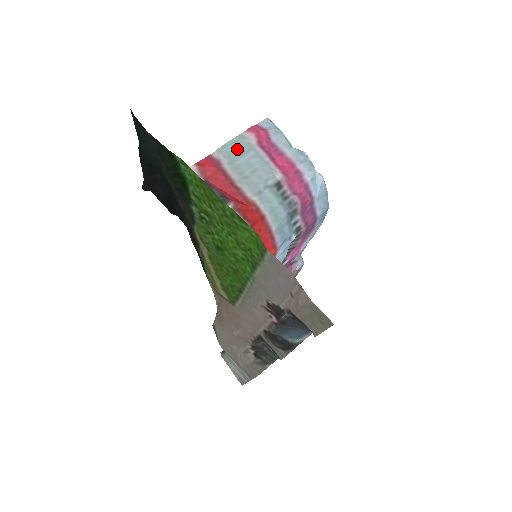
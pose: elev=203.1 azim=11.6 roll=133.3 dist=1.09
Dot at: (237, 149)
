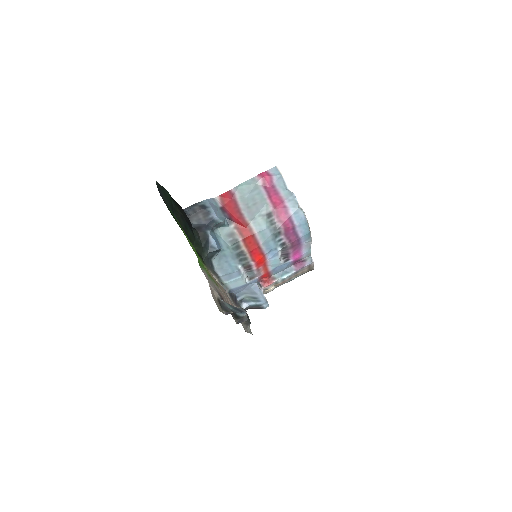
Dot at: (248, 188)
